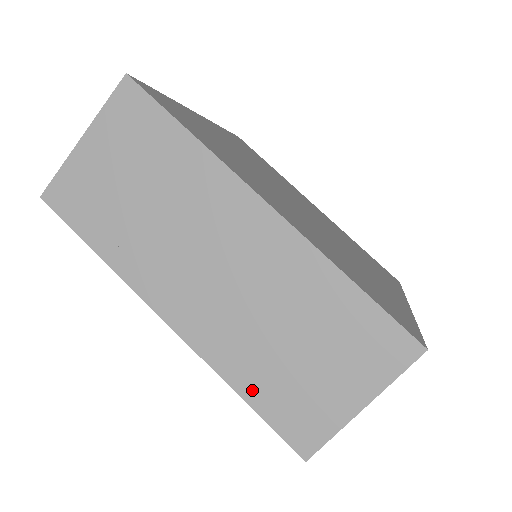
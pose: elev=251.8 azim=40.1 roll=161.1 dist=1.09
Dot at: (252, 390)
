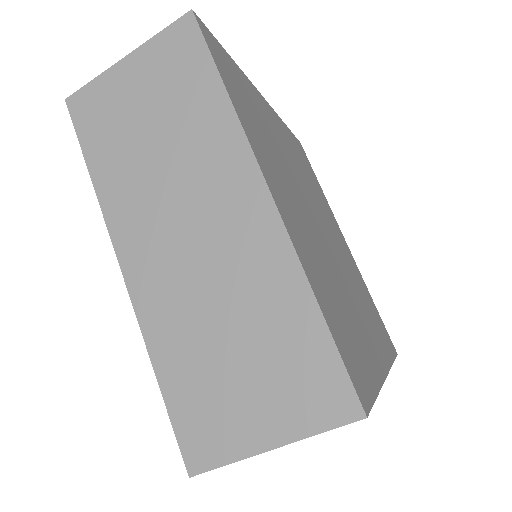
Dot at: (170, 375)
